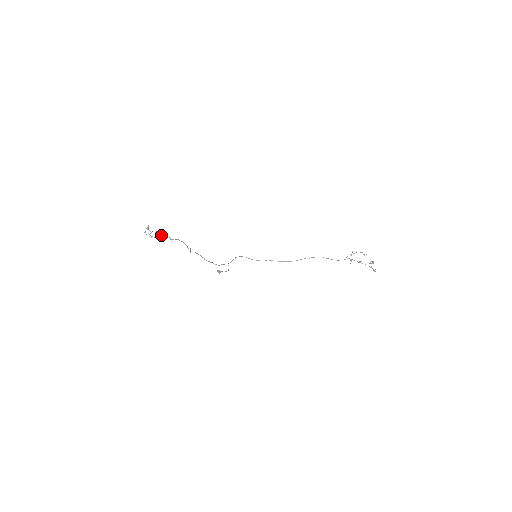
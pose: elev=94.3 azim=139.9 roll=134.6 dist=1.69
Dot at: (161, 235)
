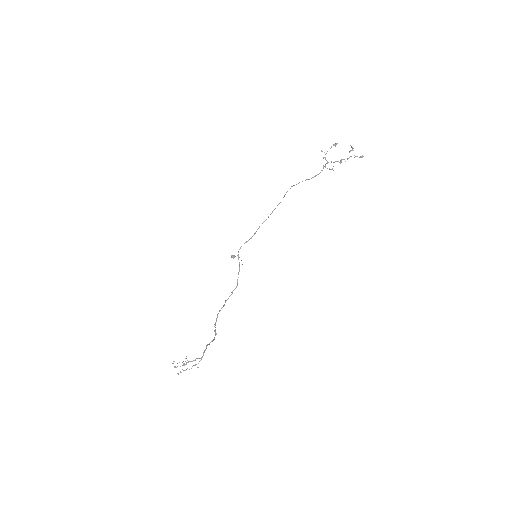
Dot at: occluded
